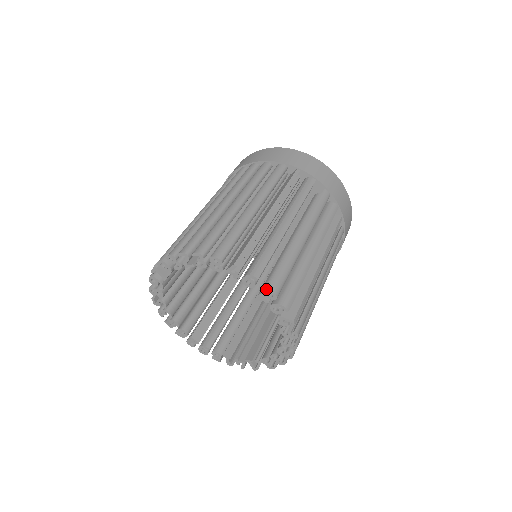
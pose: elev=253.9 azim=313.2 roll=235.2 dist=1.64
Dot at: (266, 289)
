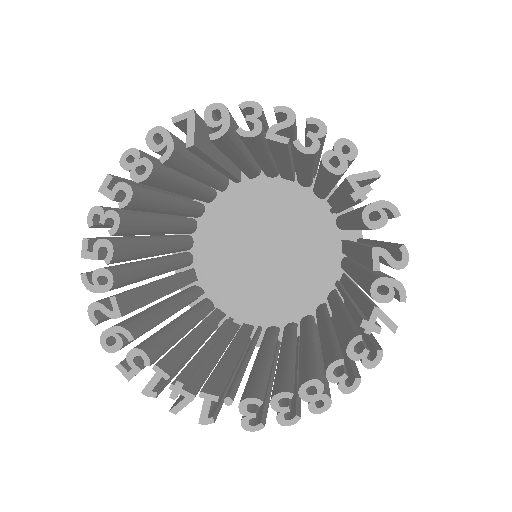
Dot at: (383, 248)
